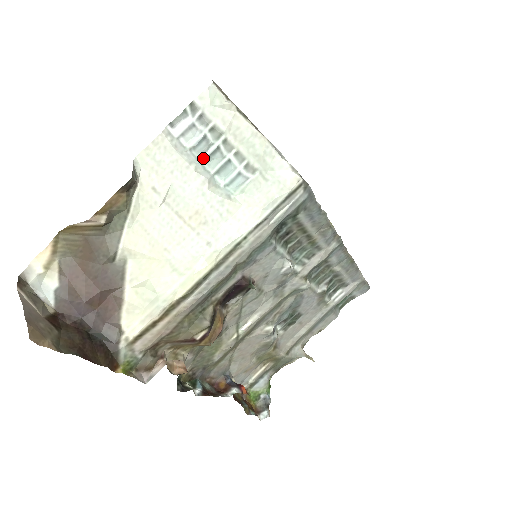
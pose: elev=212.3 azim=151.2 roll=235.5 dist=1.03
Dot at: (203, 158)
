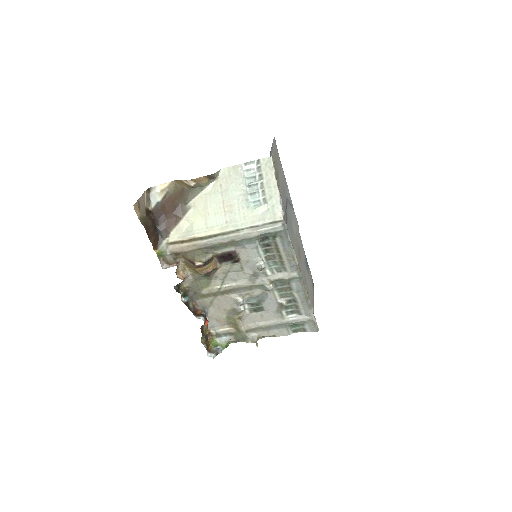
Dot at: (248, 185)
